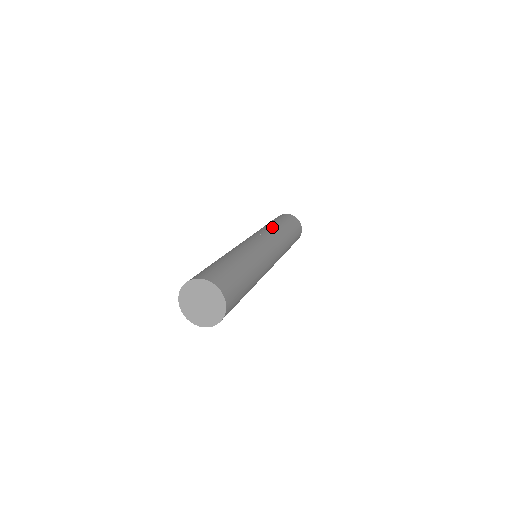
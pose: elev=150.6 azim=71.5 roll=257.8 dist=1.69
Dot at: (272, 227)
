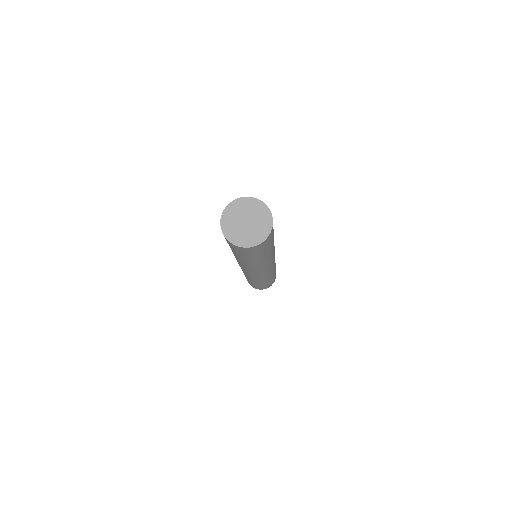
Dot at: occluded
